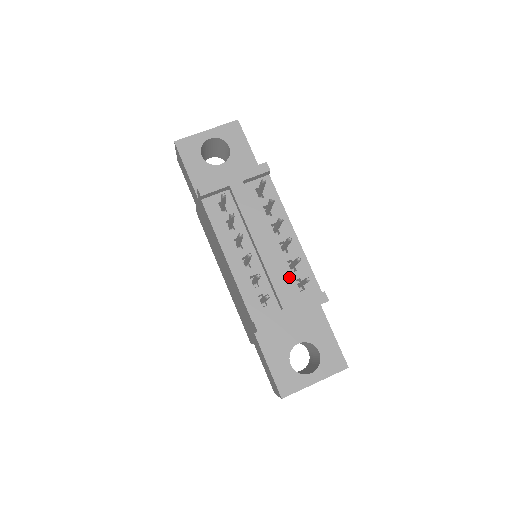
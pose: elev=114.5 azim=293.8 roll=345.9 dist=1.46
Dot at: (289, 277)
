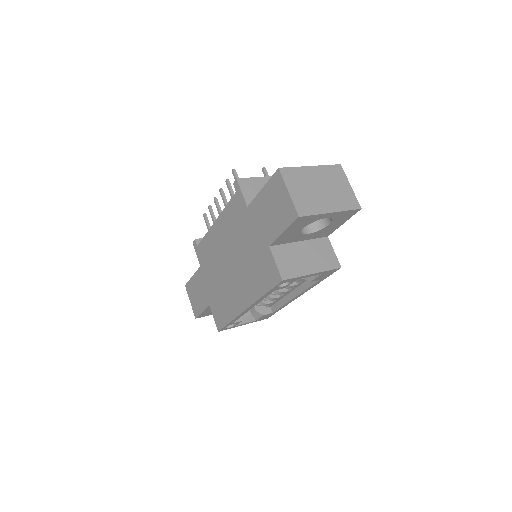
Dot at: occluded
